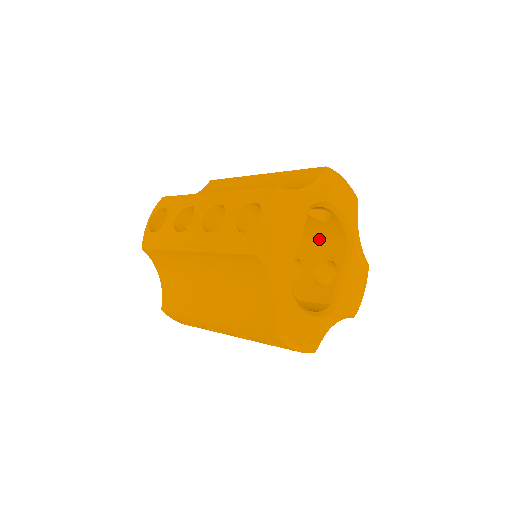
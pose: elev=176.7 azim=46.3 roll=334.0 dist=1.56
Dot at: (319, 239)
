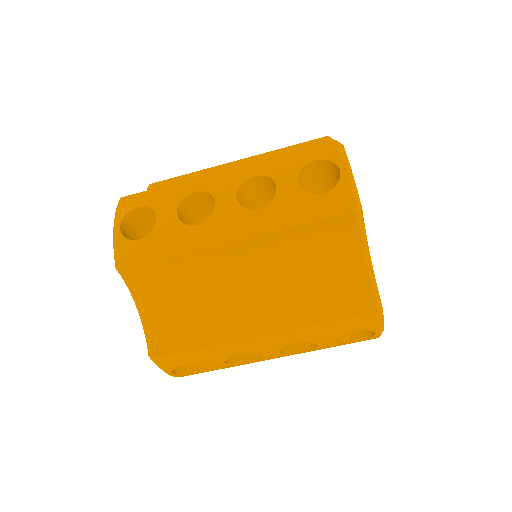
Dot at: occluded
